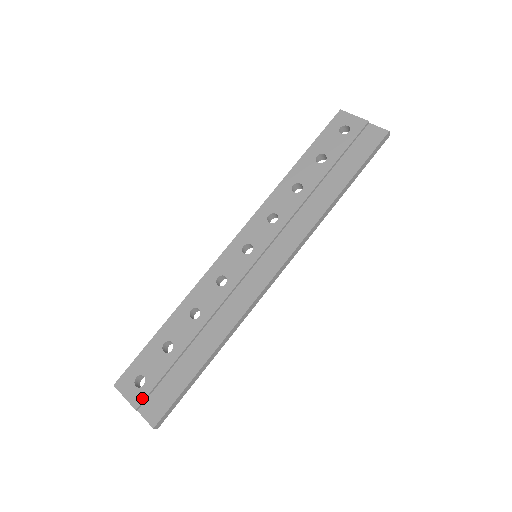
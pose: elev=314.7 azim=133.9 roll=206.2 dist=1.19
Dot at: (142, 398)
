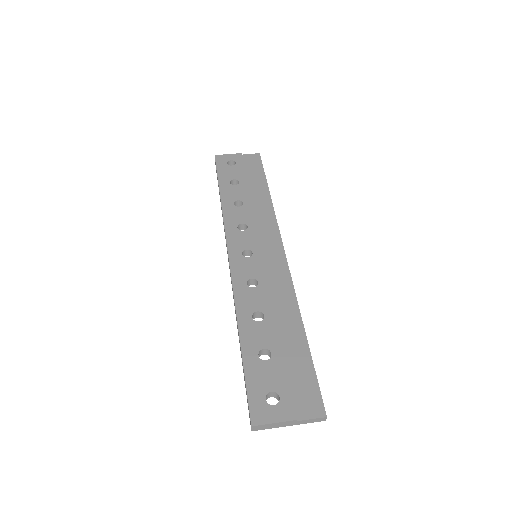
Dot at: (291, 406)
